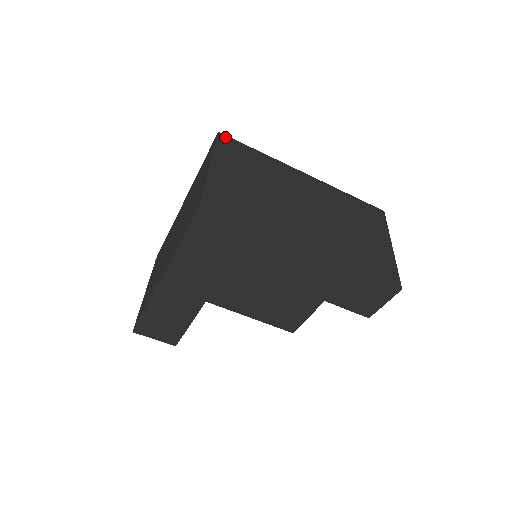
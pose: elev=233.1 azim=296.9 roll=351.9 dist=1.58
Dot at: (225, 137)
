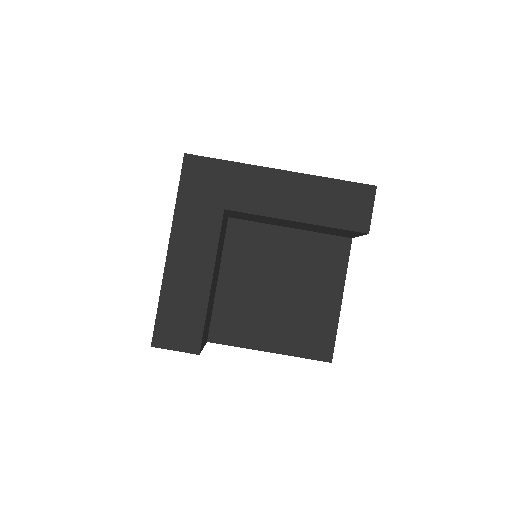
Dot at: occluded
